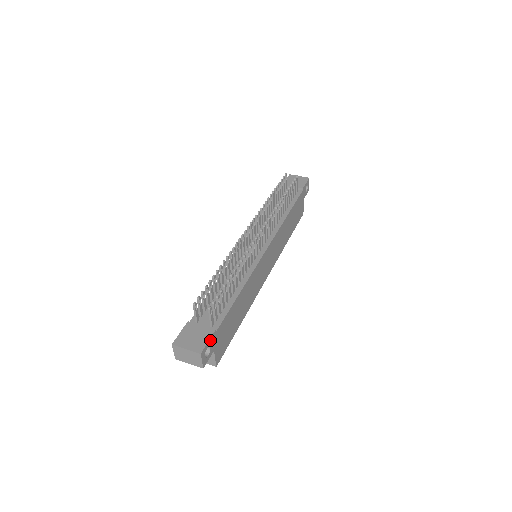
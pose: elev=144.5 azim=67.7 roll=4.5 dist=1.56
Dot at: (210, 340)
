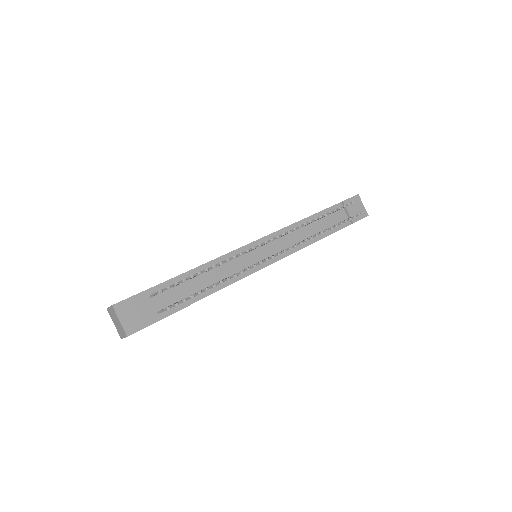
Dot at: occluded
